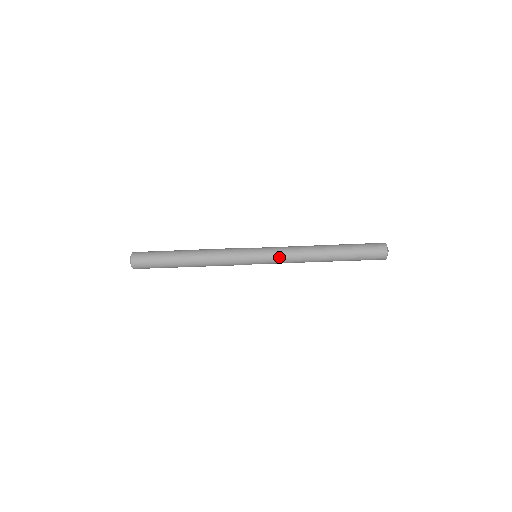
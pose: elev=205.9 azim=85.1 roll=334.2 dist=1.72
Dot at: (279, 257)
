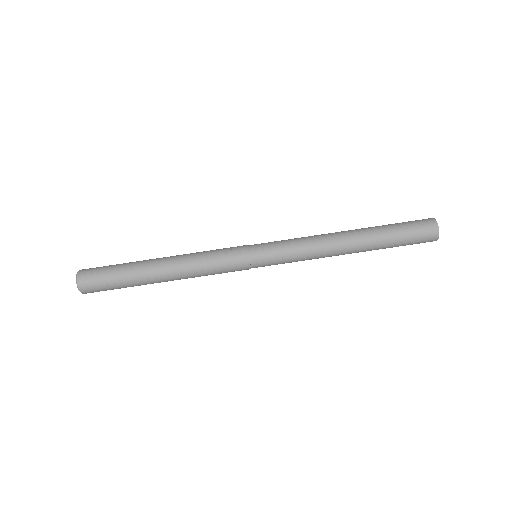
Dot at: (287, 240)
